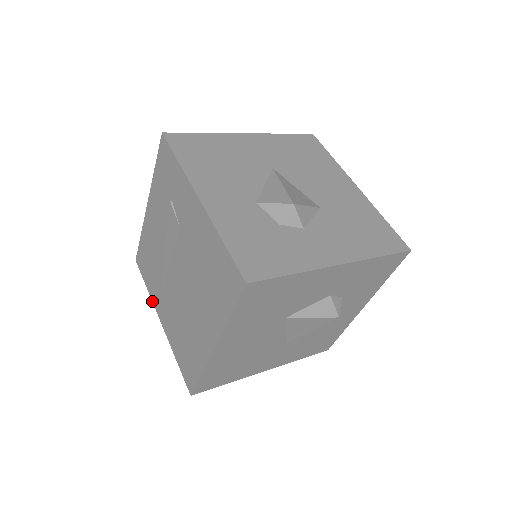
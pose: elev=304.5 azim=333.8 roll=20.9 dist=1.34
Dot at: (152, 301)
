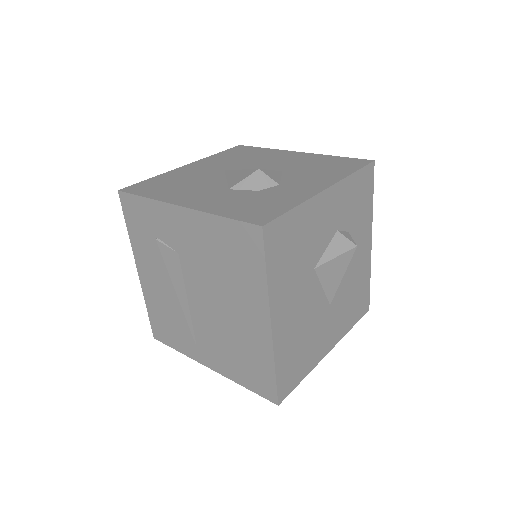
Dot at: occluded
